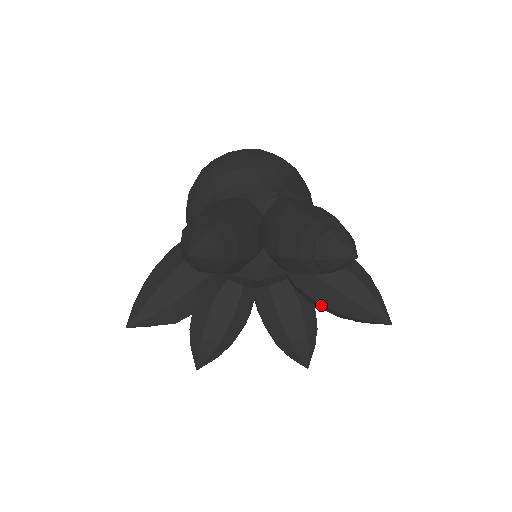
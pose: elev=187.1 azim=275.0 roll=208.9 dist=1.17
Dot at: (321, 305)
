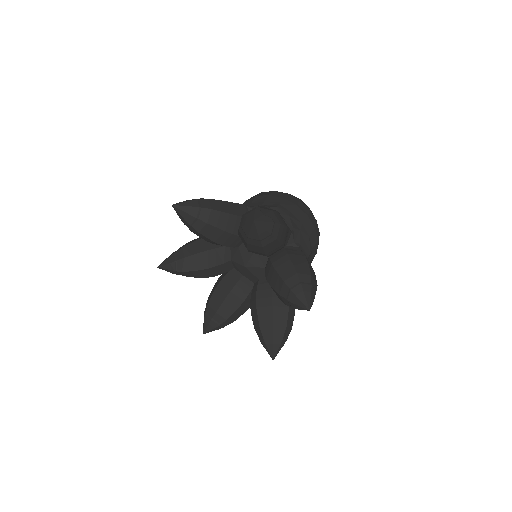
Dot at: (274, 290)
